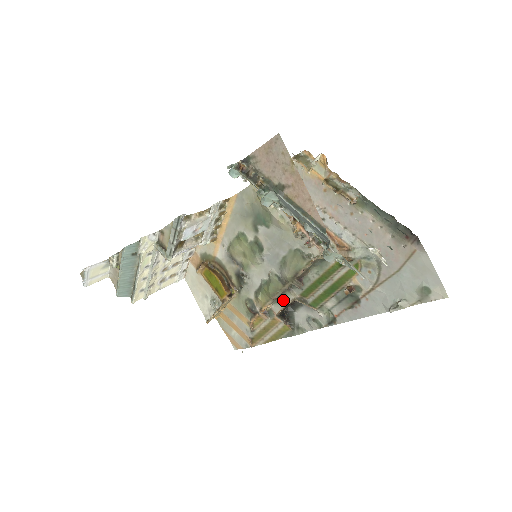
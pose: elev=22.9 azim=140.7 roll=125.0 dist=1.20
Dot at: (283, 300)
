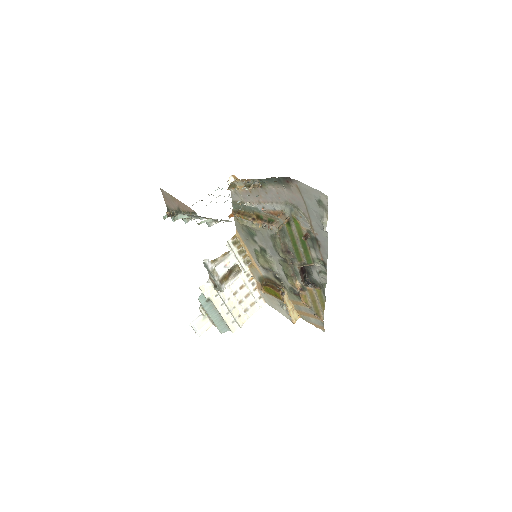
Dot at: (297, 273)
